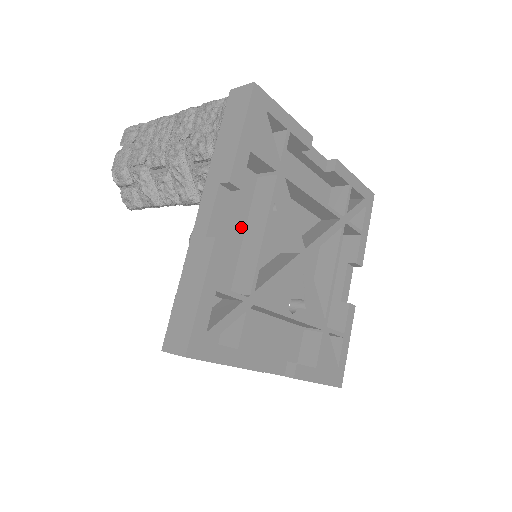
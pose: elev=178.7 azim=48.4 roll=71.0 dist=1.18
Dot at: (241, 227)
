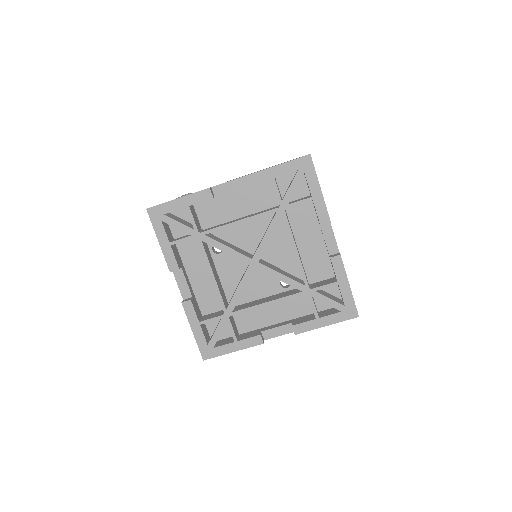
Dot at: occluded
